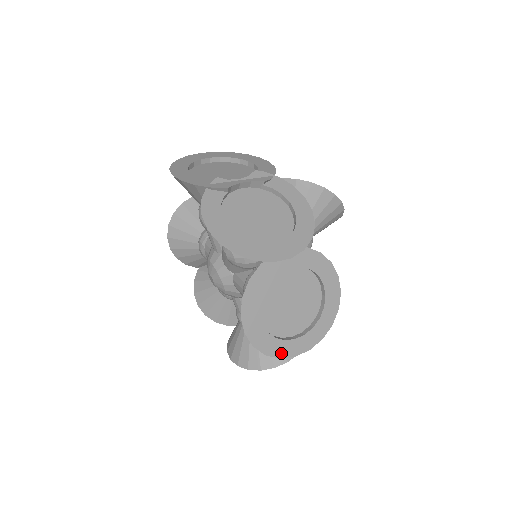
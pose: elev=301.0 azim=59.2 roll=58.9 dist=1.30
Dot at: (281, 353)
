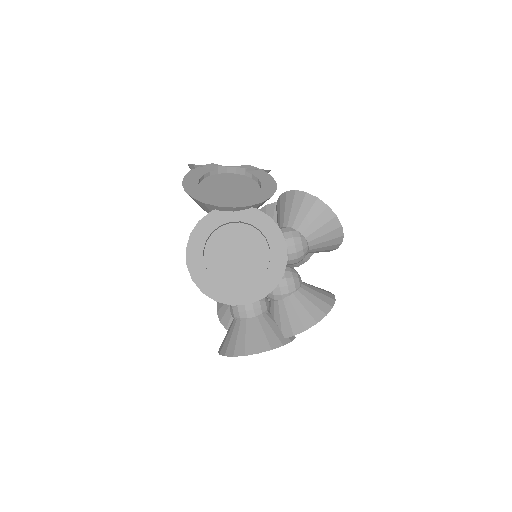
Dot at: (218, 297)
